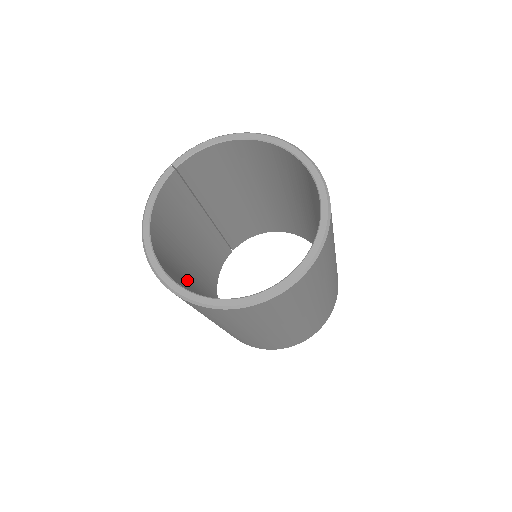
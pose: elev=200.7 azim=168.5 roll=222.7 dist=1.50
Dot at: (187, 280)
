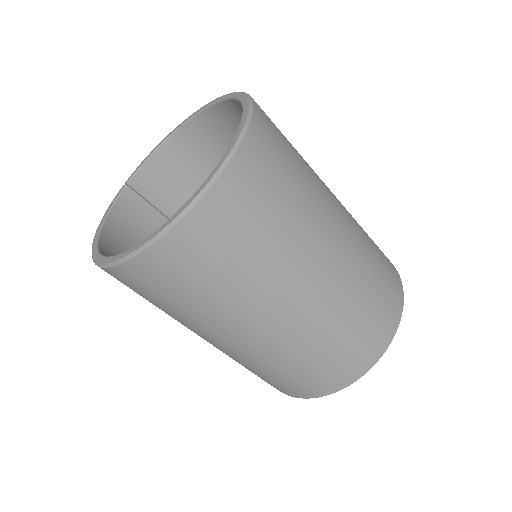
Dot at: occluded
